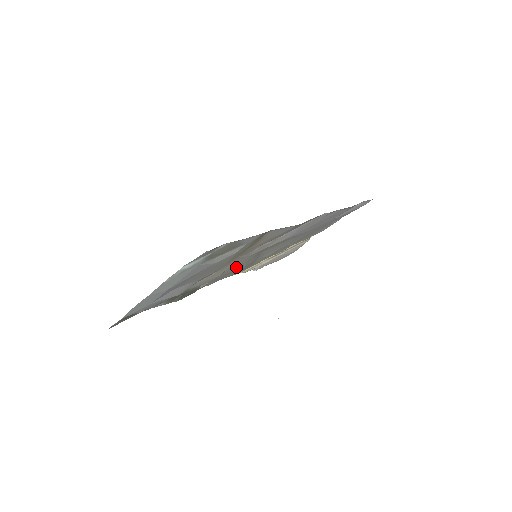
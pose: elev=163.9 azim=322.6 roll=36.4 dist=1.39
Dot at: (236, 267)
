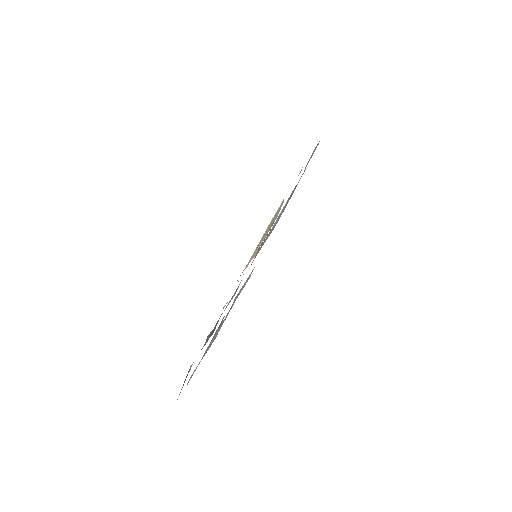
Dot at: occluded
